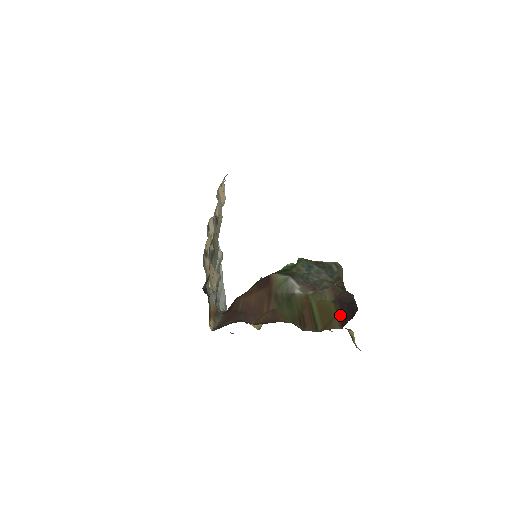
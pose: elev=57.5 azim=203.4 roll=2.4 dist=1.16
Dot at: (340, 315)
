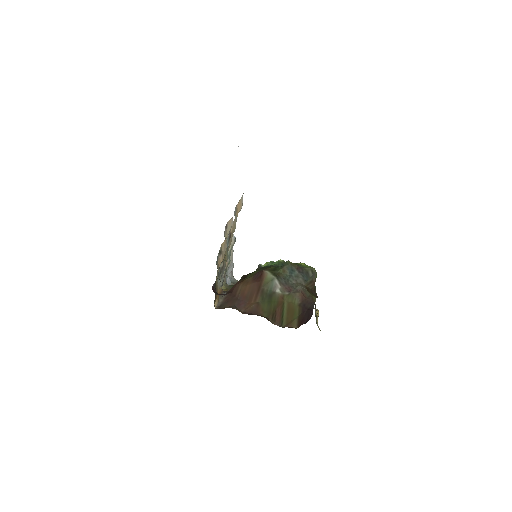
Dot at: (300, 317)
